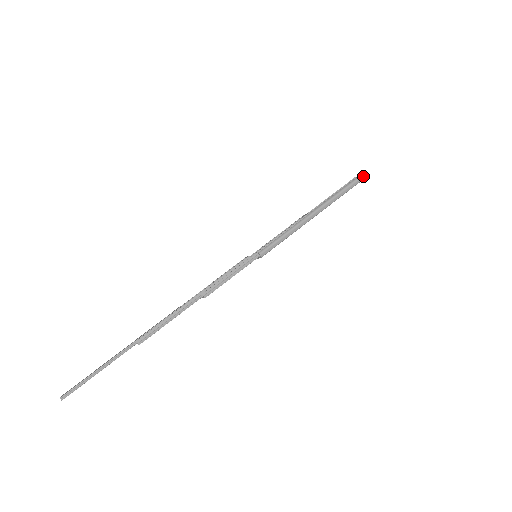
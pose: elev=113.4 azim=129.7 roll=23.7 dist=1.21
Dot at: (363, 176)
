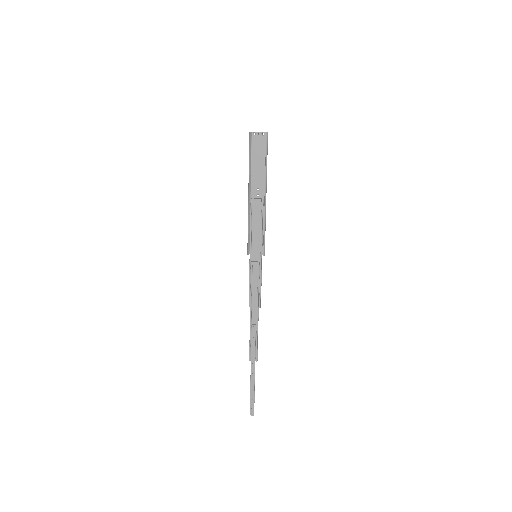
Dot at: occluded
